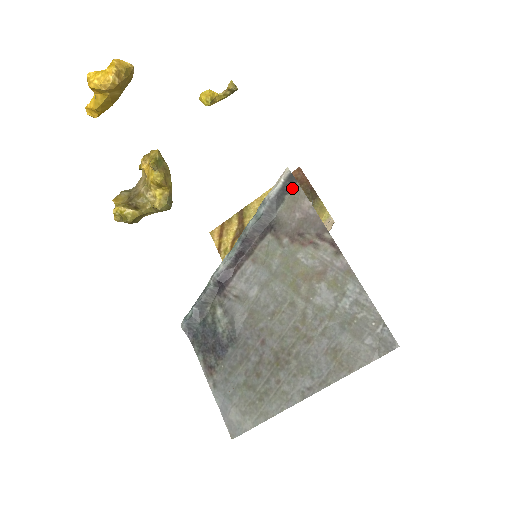
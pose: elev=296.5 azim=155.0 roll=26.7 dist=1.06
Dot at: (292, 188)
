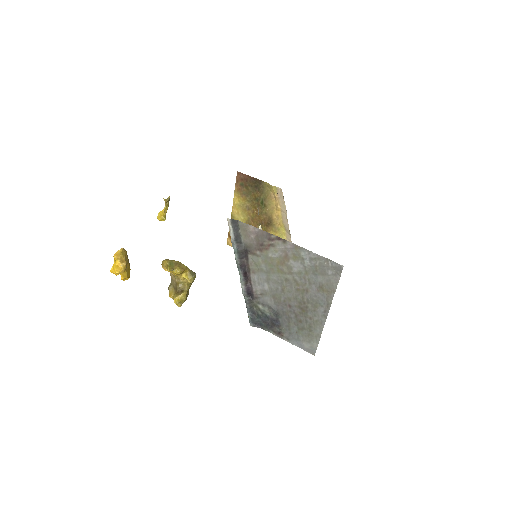
Dot at: (238, 225)
